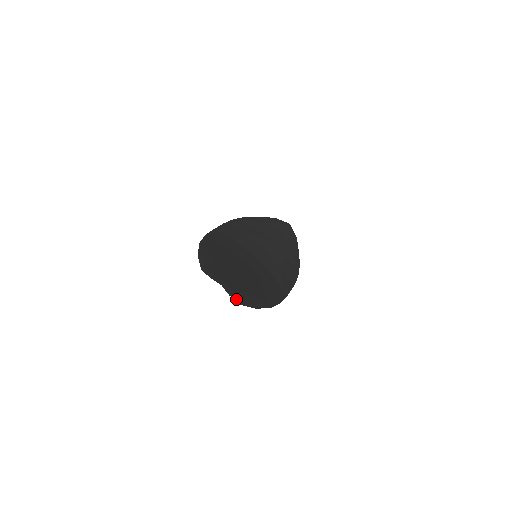
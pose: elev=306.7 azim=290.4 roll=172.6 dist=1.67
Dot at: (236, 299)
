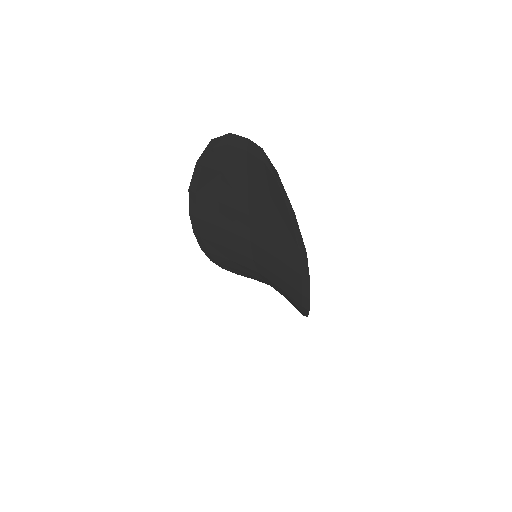
Dot at: (271, 165)
